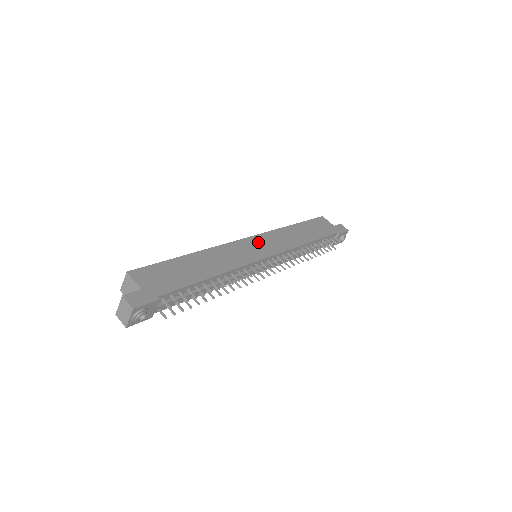
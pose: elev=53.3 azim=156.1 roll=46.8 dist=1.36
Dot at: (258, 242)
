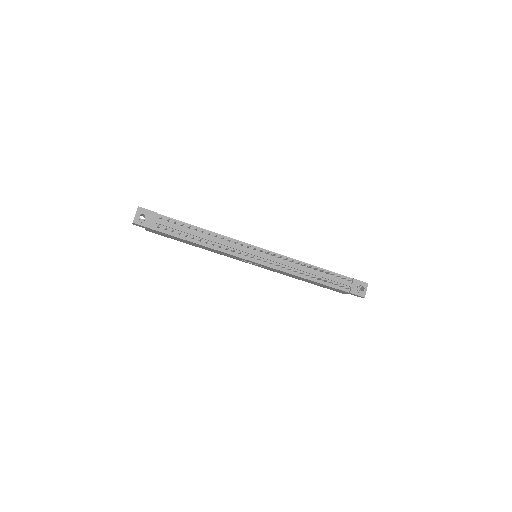
Dot at: occluded
